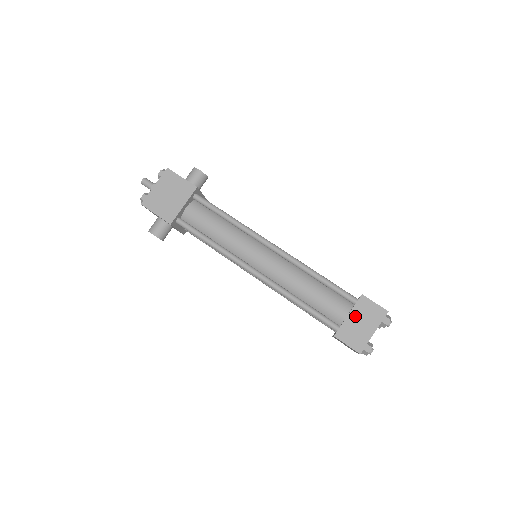
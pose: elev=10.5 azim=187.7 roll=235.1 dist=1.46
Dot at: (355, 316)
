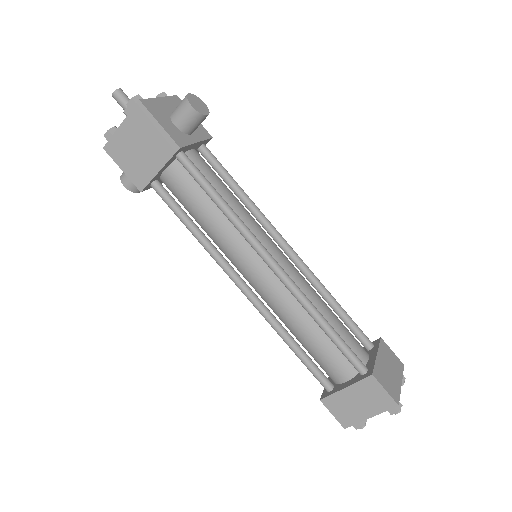
Dot at: (353, 392)
